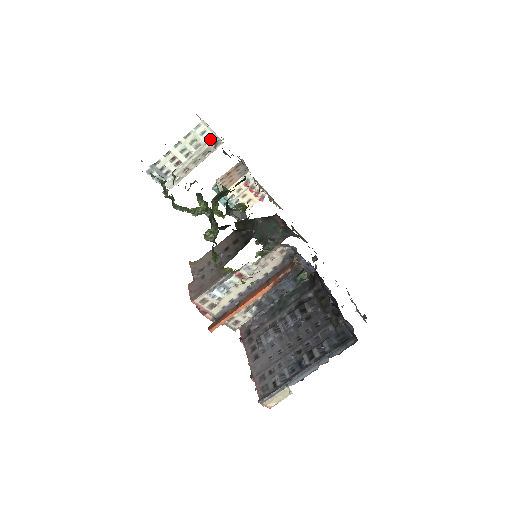
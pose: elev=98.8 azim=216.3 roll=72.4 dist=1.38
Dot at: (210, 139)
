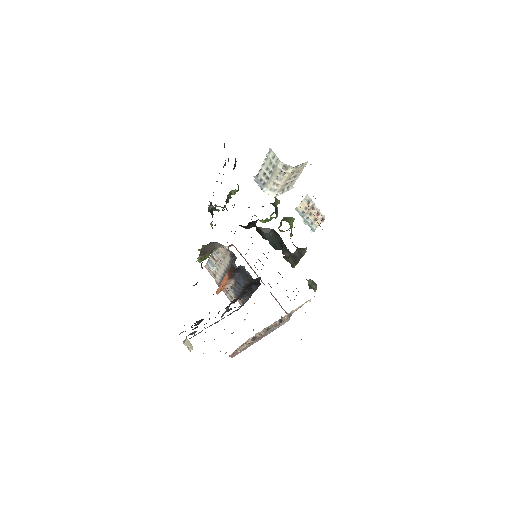
Dot at: (278, 163)
